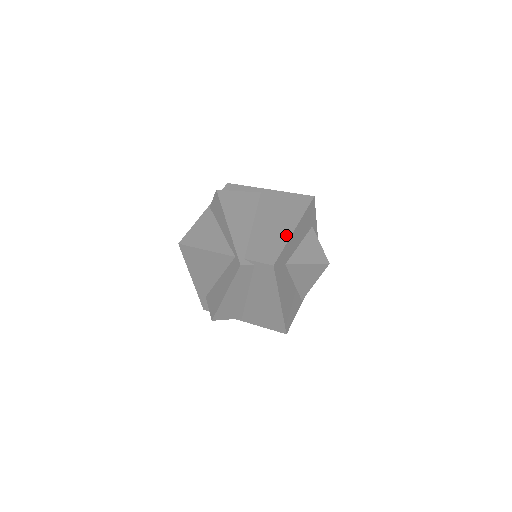
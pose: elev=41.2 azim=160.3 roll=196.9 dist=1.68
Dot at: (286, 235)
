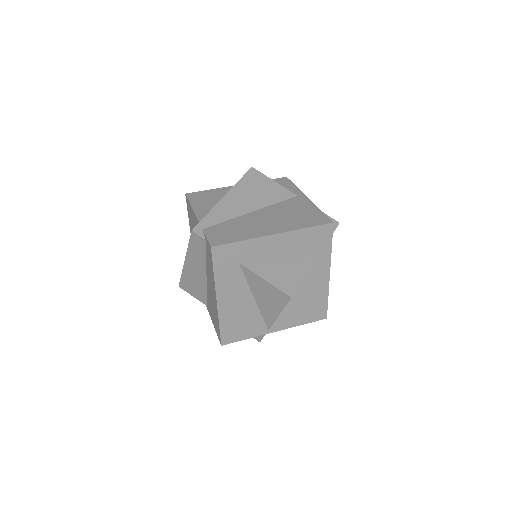
Dot at: (259, 234)
